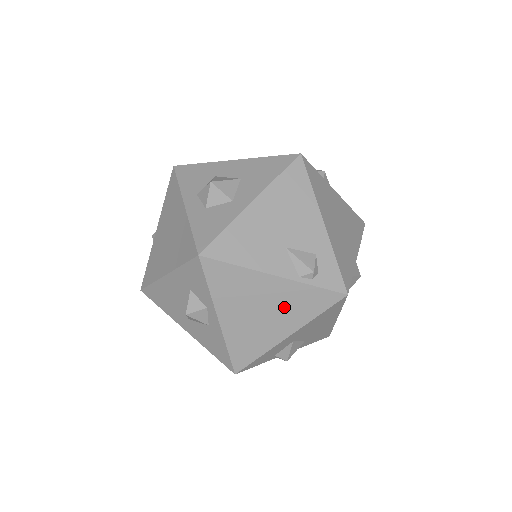
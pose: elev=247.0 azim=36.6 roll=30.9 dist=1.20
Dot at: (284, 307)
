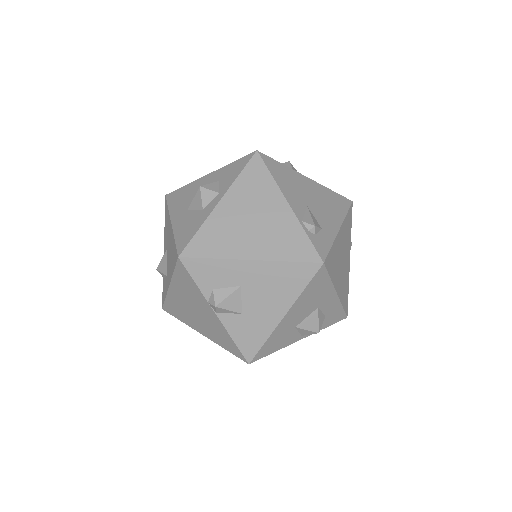
Dot at: (271, 232)
